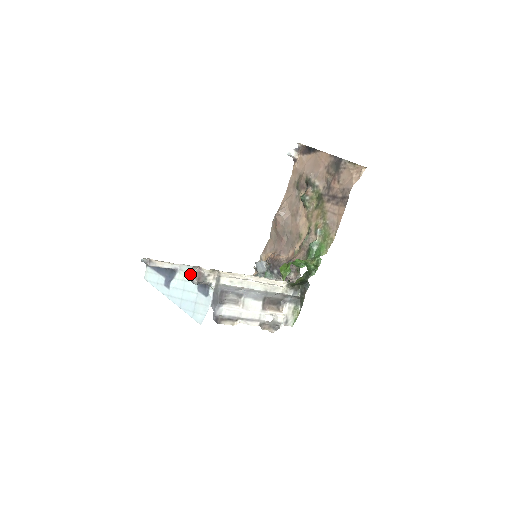
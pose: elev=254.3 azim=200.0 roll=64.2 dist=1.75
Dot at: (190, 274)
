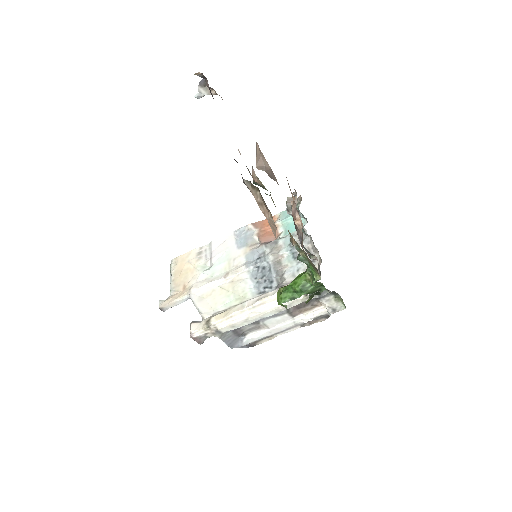
Dot at: occluded
